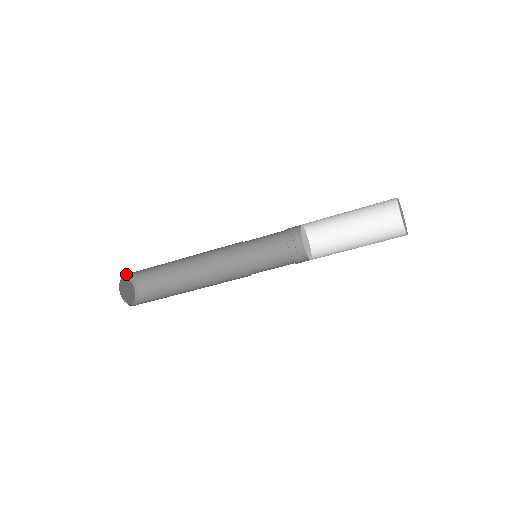
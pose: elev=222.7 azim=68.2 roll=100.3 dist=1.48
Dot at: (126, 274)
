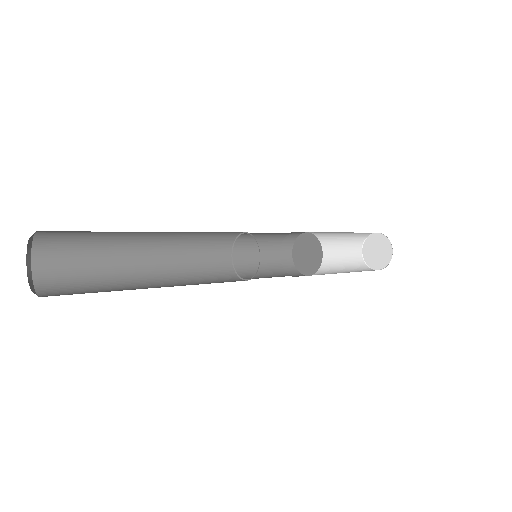
Dot at: occluded
